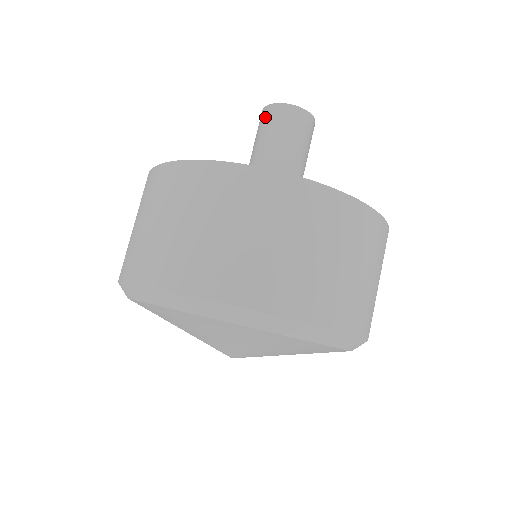
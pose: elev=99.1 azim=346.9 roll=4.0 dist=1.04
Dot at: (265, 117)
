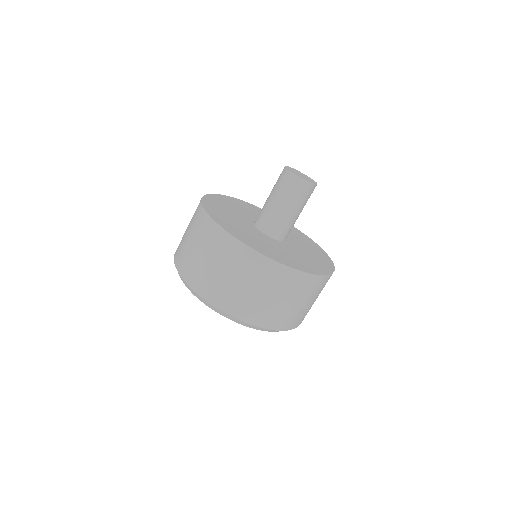
Dot at: occluded
